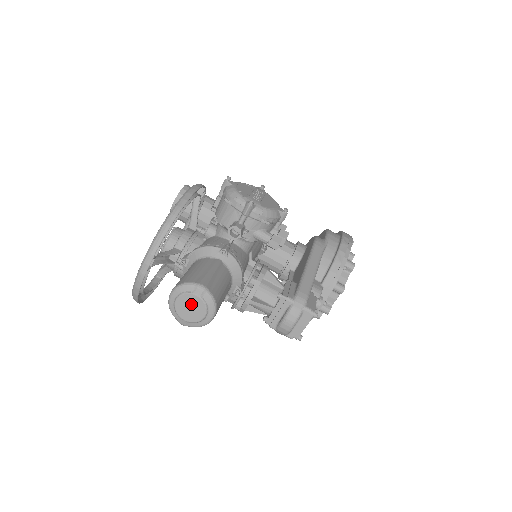
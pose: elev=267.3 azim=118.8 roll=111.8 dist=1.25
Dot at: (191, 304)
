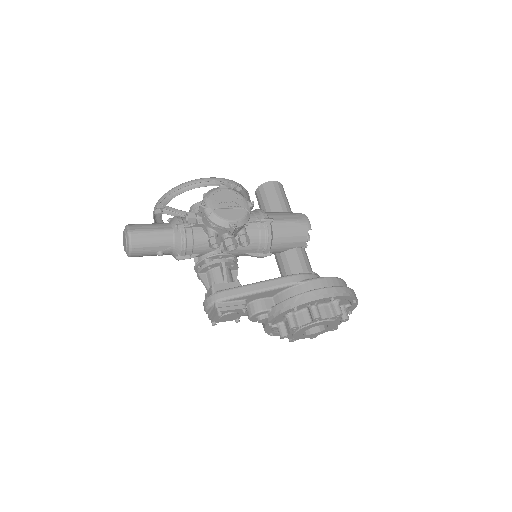
Dot at: (124, 239)
